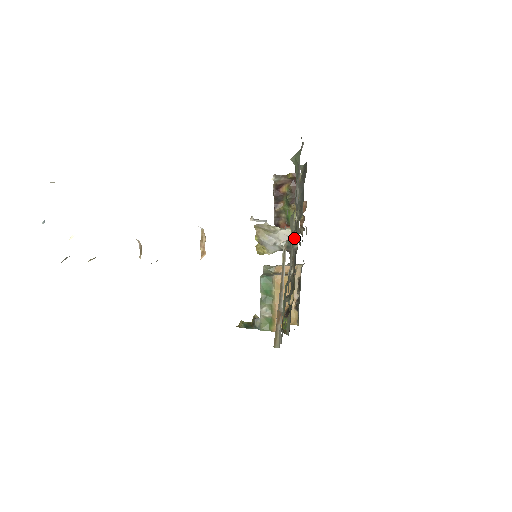
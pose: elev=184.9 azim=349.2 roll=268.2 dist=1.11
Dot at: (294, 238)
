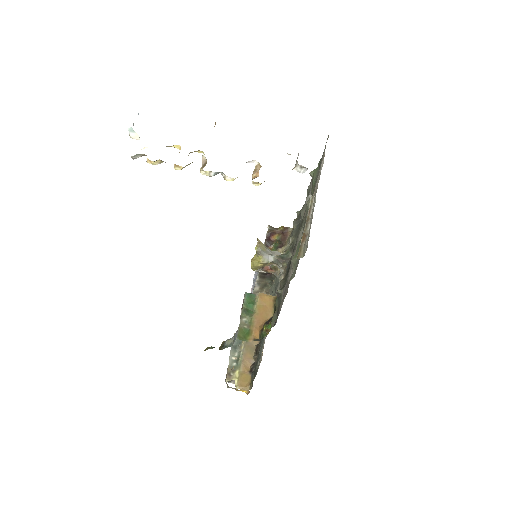
Dot at: (289, 251)
